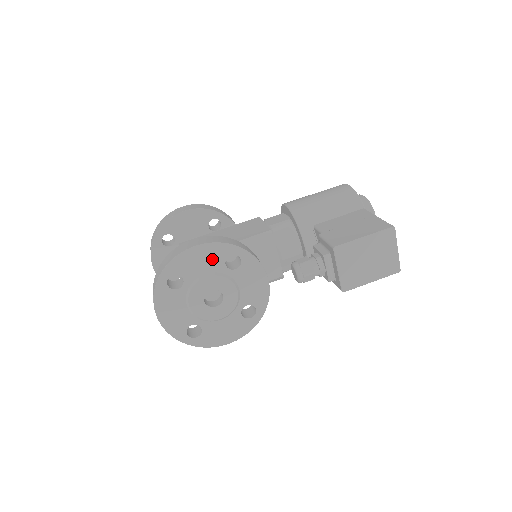
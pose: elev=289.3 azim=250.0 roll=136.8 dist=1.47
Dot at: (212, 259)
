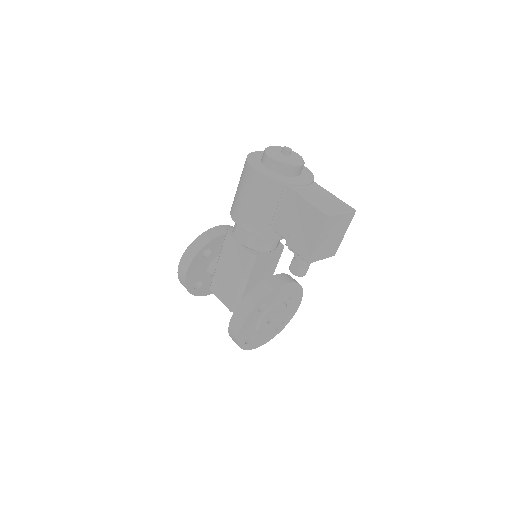
Dot at: (253, 320)
